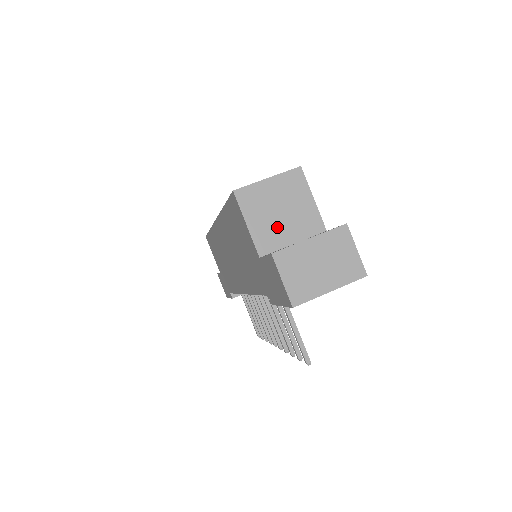
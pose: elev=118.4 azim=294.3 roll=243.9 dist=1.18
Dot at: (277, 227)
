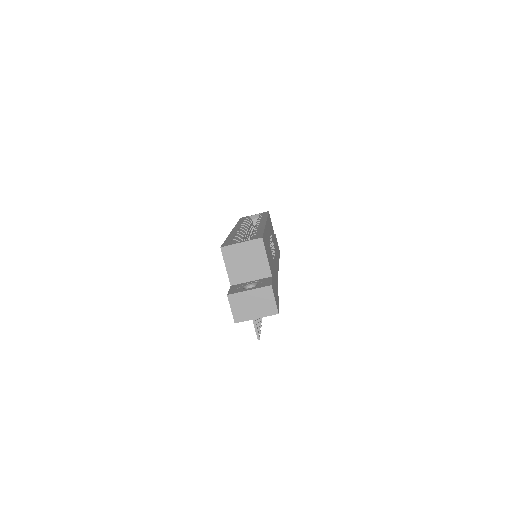
Dot at: (243, 271)
